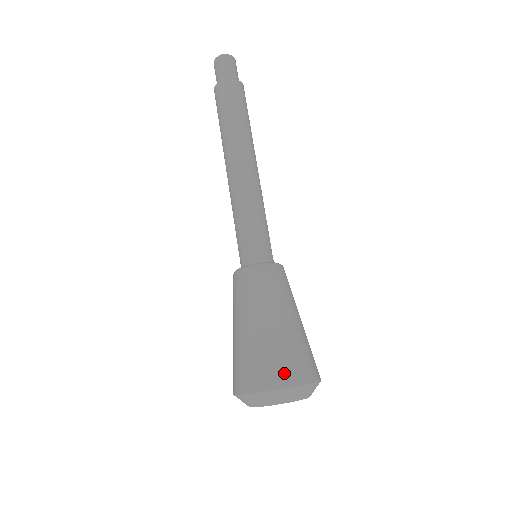
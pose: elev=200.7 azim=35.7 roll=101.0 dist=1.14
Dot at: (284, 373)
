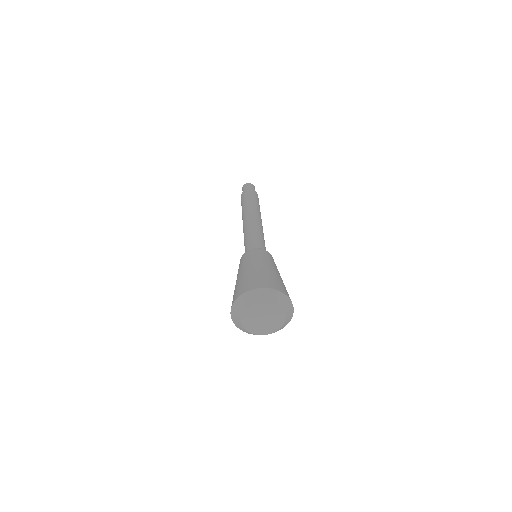
Dot at: (283, 288)
